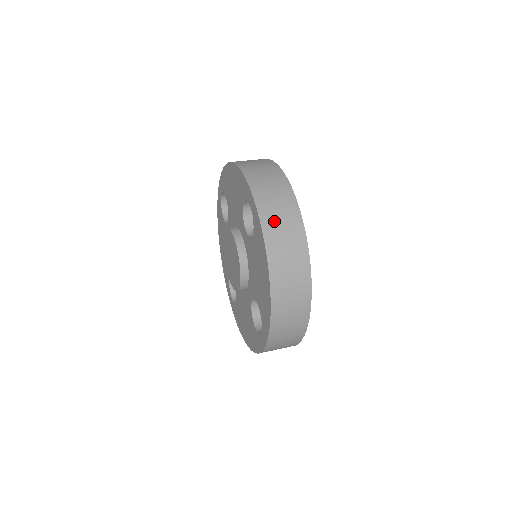
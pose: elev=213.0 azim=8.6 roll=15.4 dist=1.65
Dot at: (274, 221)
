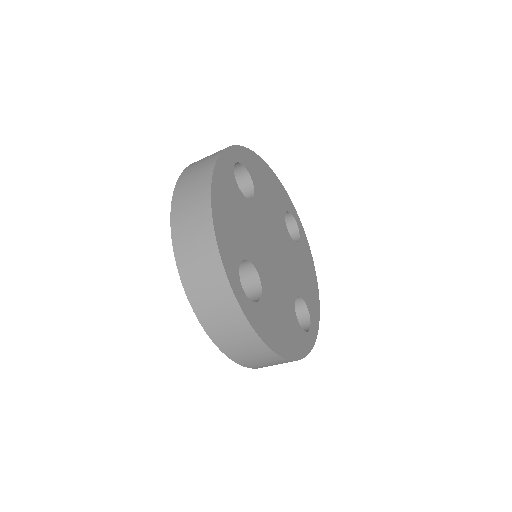
Dot at: (194, 167)
